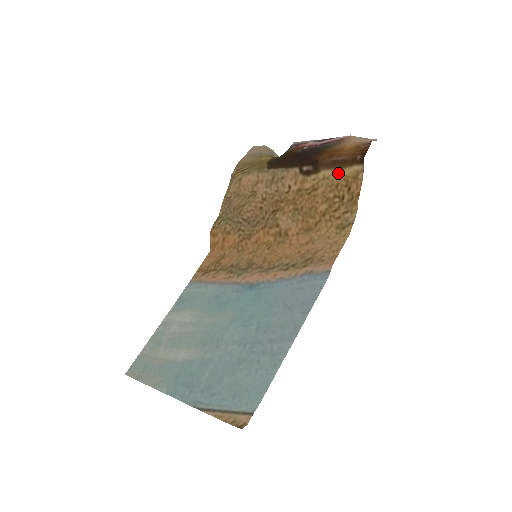
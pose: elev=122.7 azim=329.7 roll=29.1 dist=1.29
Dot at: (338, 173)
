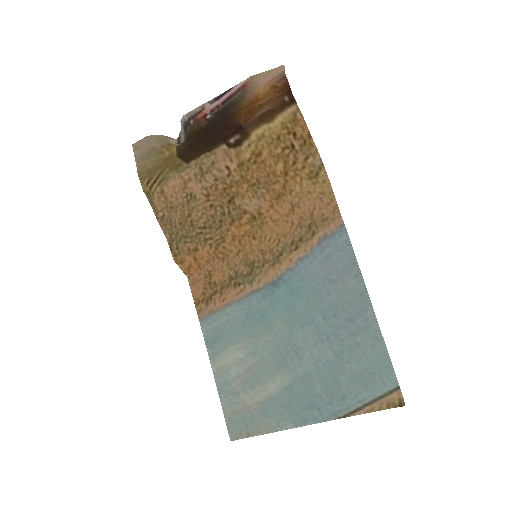
Dot at: (271, 125)
